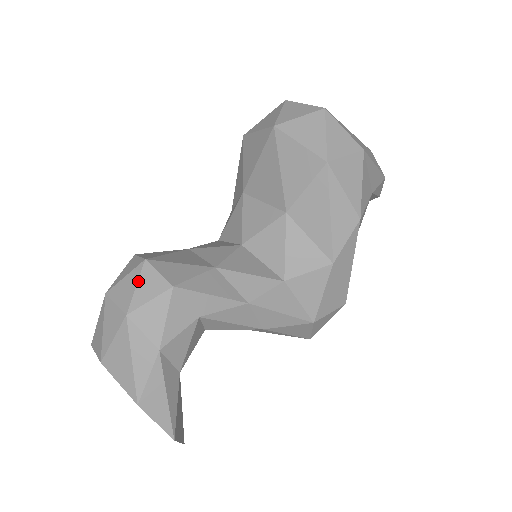
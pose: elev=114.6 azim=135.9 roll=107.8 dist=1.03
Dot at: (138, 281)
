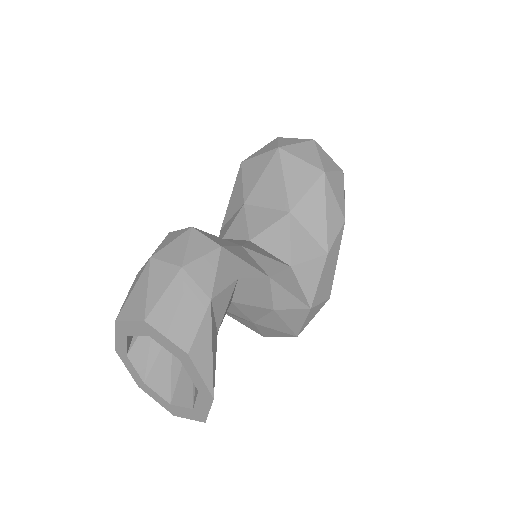
Dot at: (188, 242)
